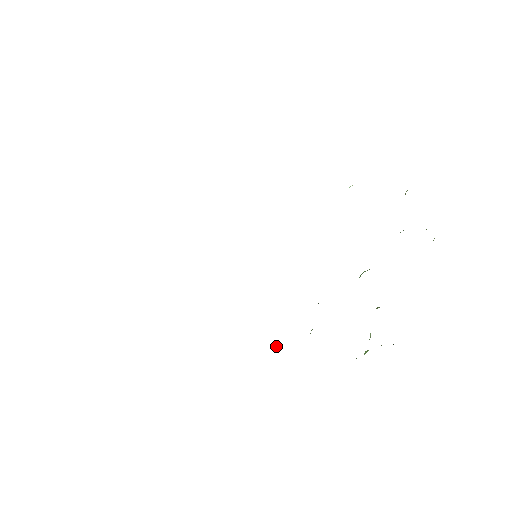
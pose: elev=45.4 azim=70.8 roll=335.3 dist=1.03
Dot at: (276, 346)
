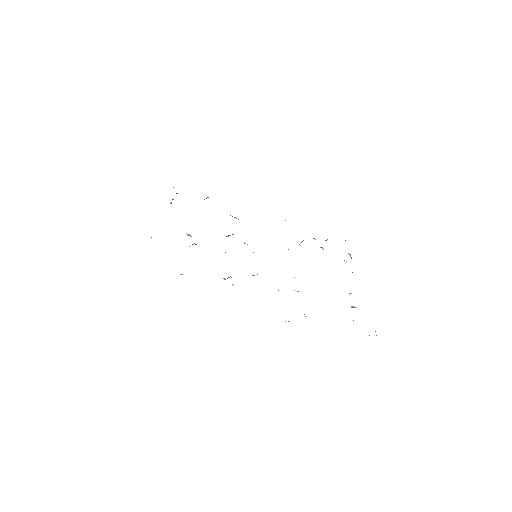
Dot at: occluded
